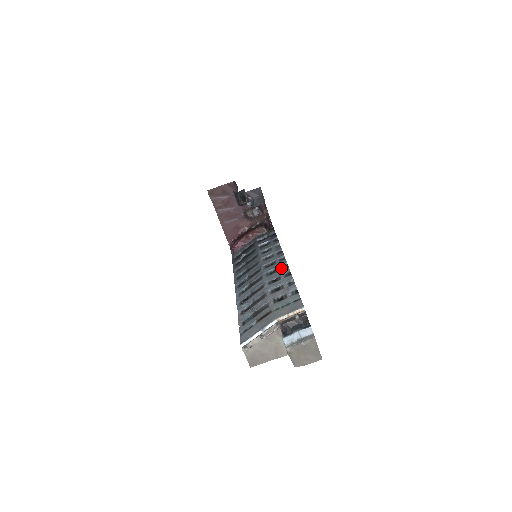
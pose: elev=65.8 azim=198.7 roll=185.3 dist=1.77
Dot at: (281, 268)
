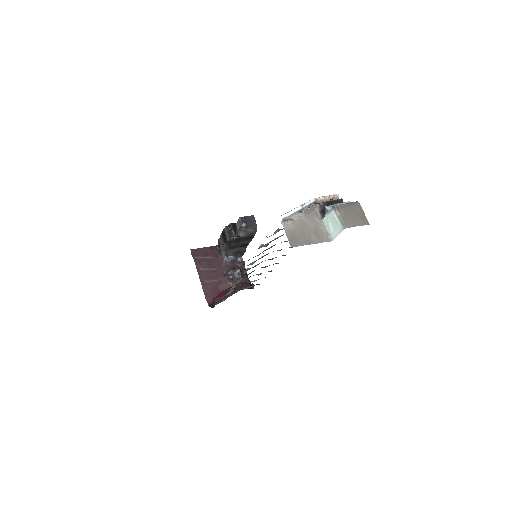
Dot at: occluded
